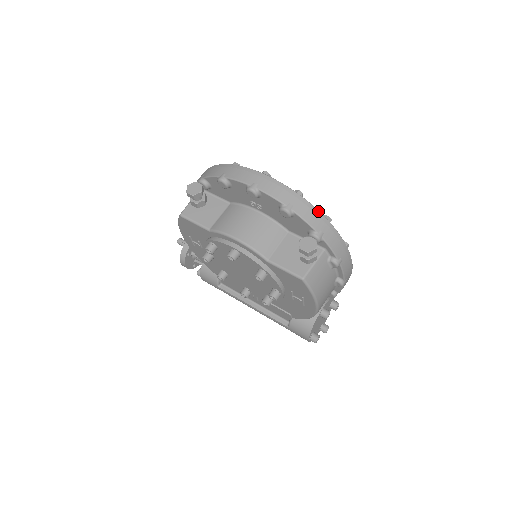
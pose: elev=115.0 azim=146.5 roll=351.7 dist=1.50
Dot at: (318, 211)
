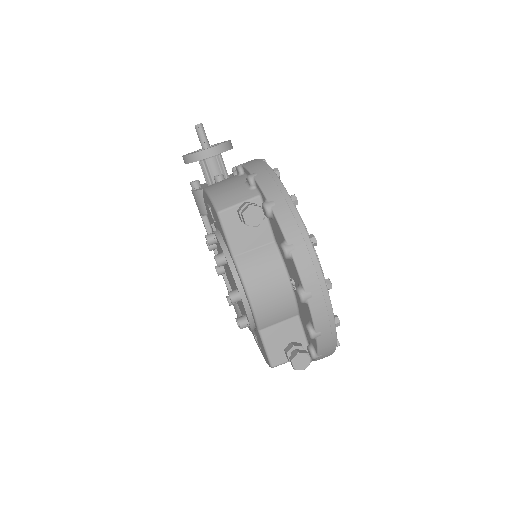
Dot at: (336, 343)
